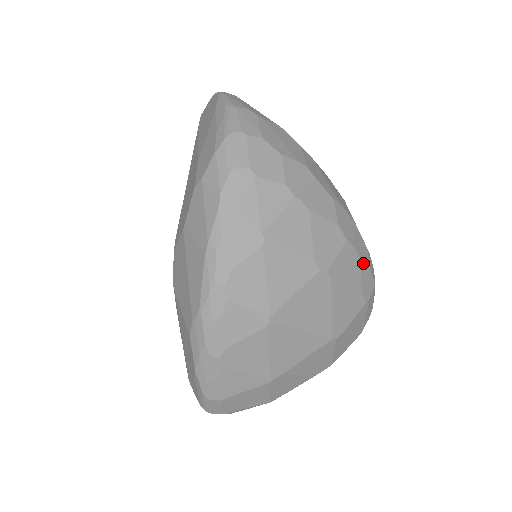
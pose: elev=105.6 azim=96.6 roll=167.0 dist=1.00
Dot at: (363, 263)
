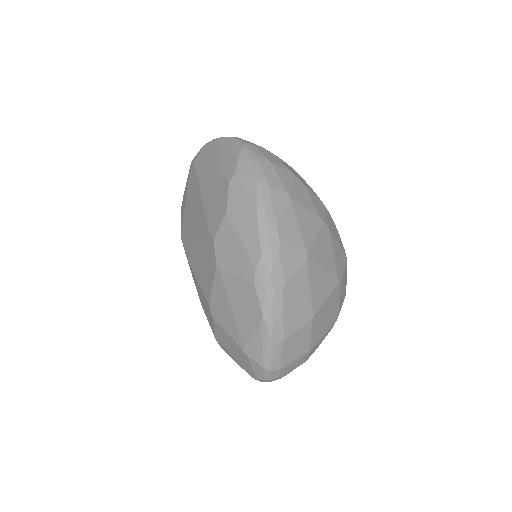
Dot at: (337, 231)
